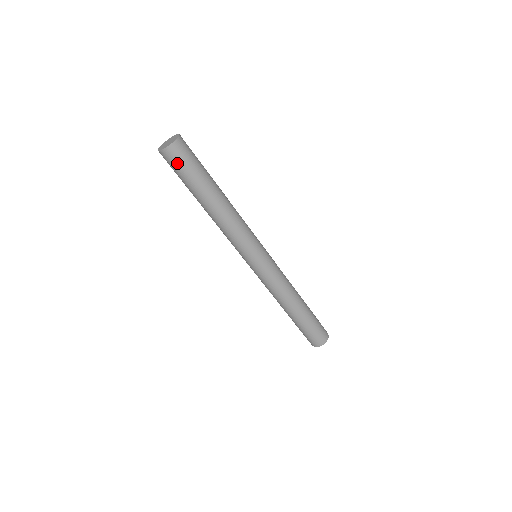
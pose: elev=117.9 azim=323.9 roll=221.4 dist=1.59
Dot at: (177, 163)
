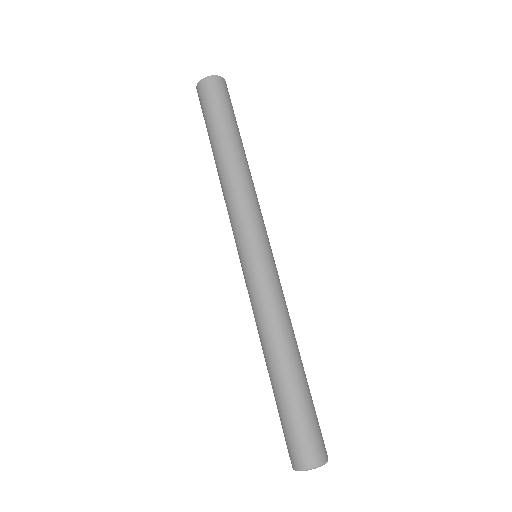
Dot at: (205, 99)
